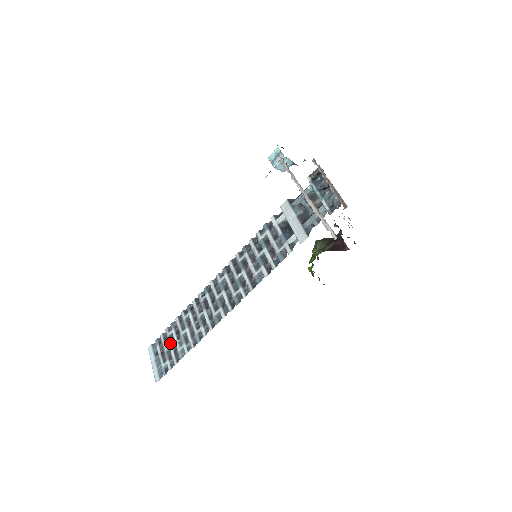
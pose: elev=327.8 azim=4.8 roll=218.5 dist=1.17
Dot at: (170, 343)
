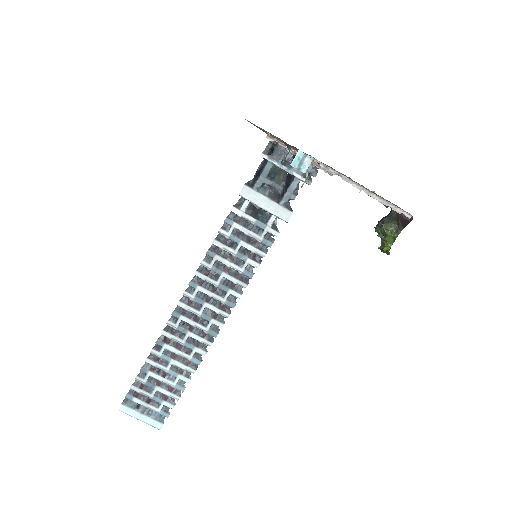
Dot at: (154, 386)
